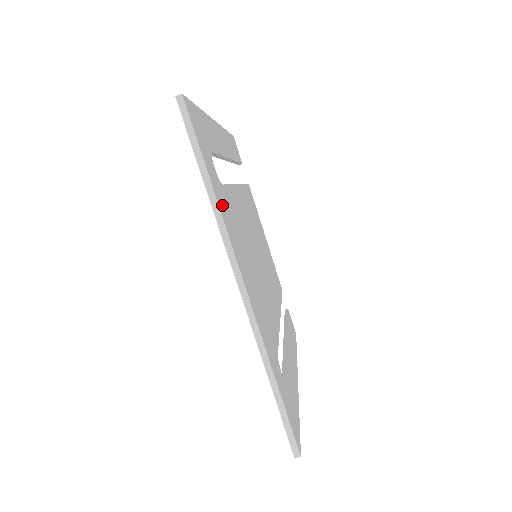
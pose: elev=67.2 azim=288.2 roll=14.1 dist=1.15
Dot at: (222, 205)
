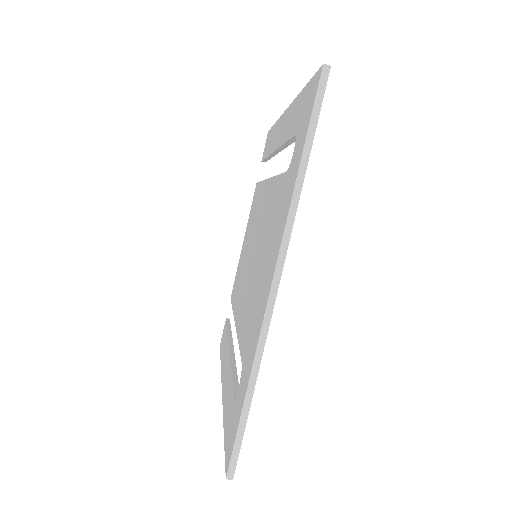
Dot at: occluded
